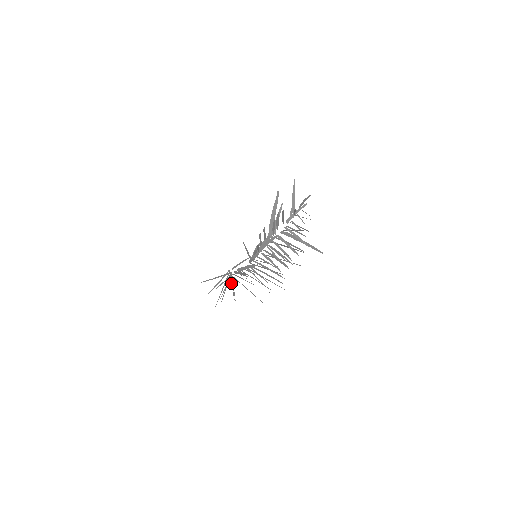
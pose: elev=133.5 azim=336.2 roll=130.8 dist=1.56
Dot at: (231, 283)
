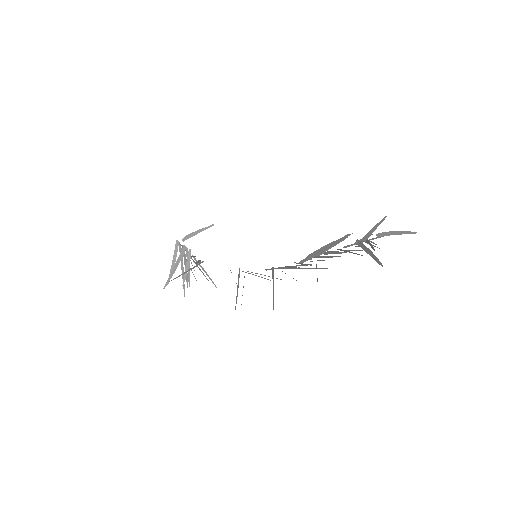
Dot at: occluded
